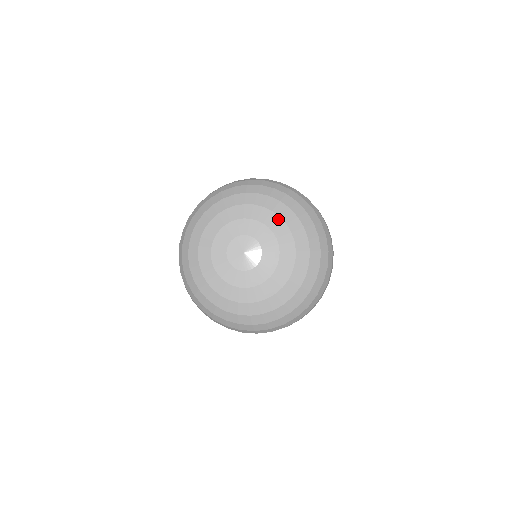
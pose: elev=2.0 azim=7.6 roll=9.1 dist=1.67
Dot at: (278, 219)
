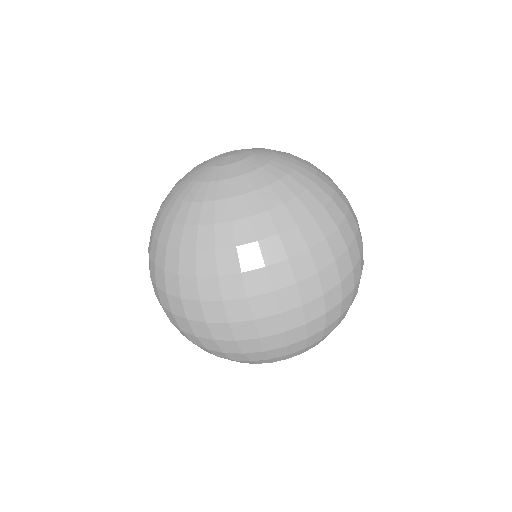
Dot at: occluded
